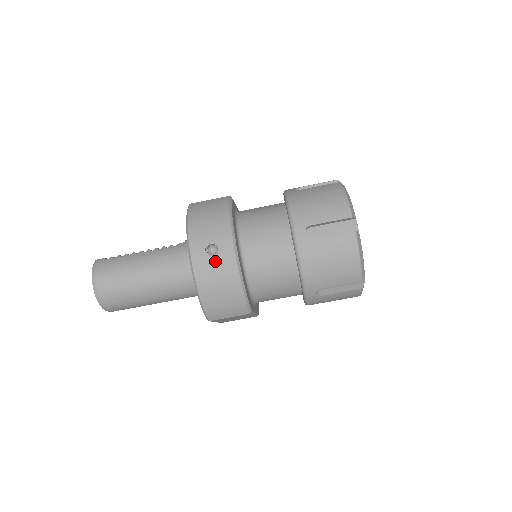
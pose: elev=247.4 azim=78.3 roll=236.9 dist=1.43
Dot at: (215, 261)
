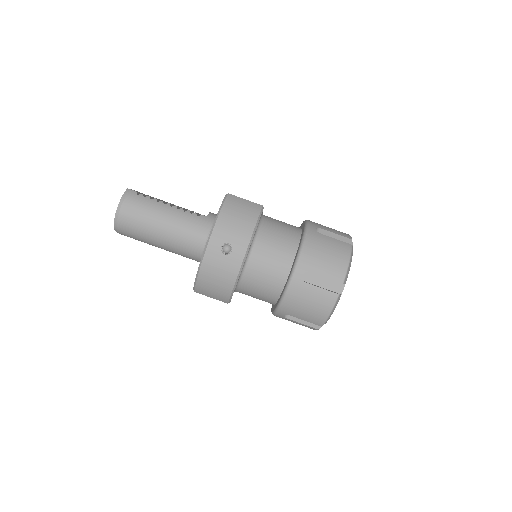
Dot at: (224, 259)
